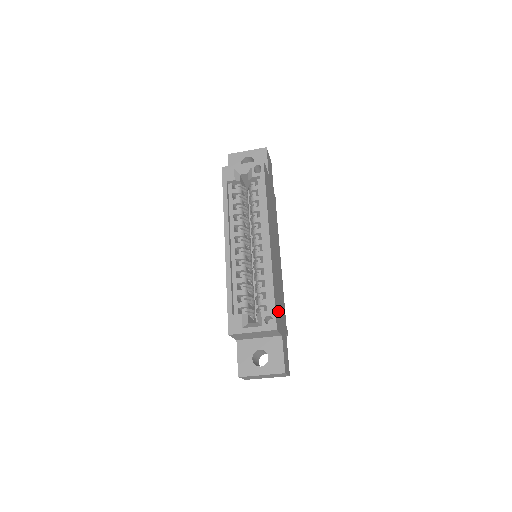
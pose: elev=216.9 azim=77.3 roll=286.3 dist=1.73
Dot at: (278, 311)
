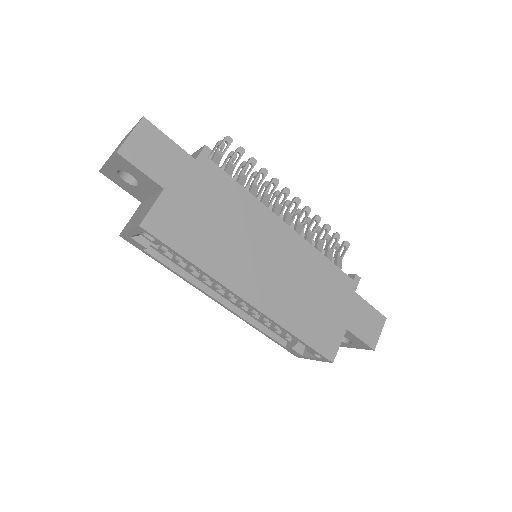
Dot at: (323, 328)
